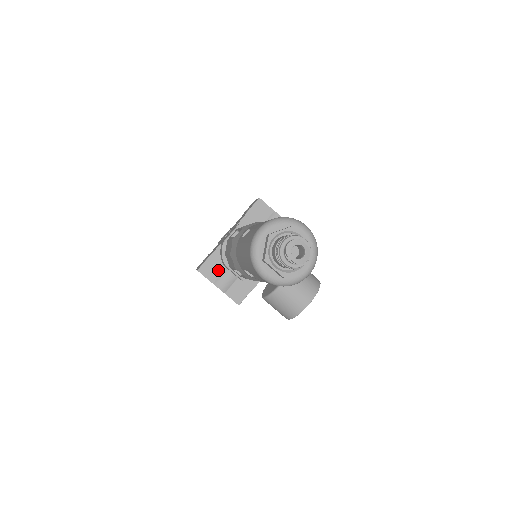
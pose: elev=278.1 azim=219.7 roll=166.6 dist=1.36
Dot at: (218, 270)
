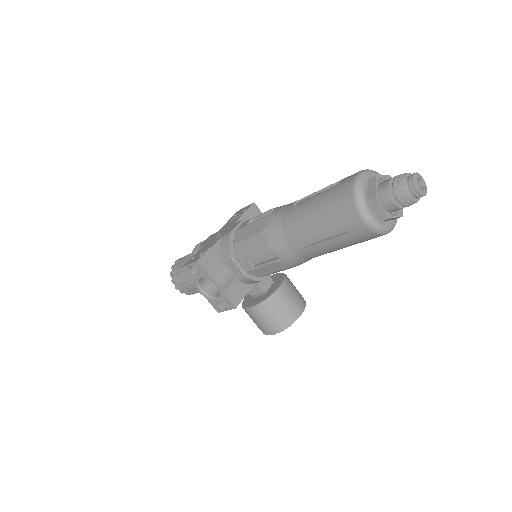
Dot at: (217, 265)
